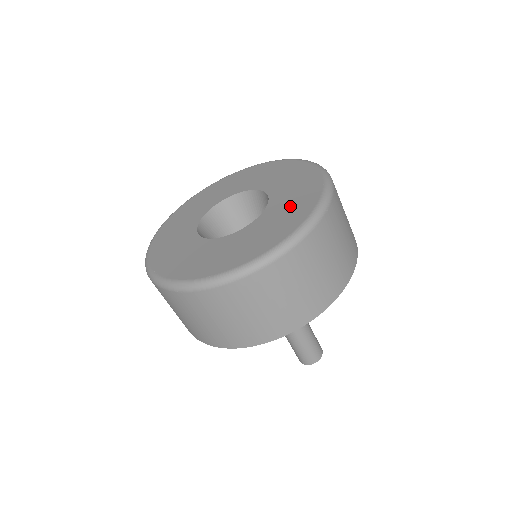
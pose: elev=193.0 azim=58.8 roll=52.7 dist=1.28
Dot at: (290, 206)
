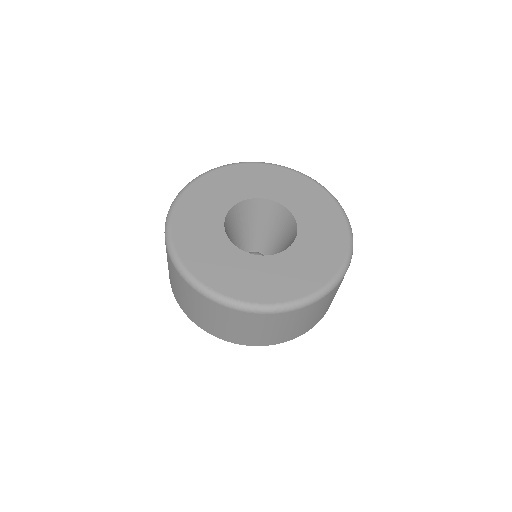
Dot at: (323, 233)
